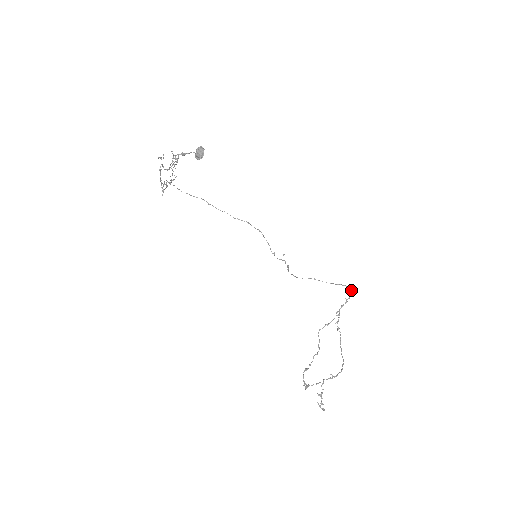
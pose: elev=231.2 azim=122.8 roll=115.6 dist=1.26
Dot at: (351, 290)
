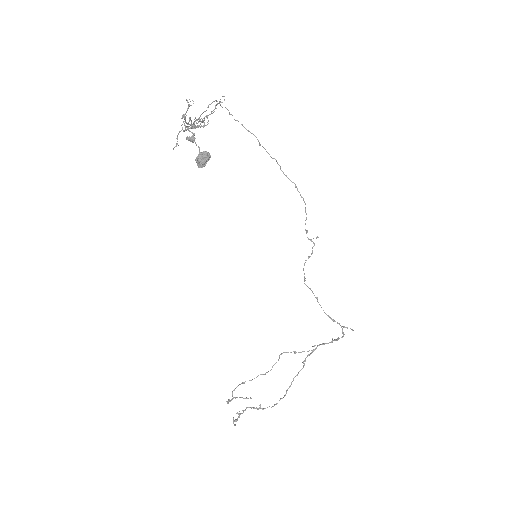
Dot at: occluded
